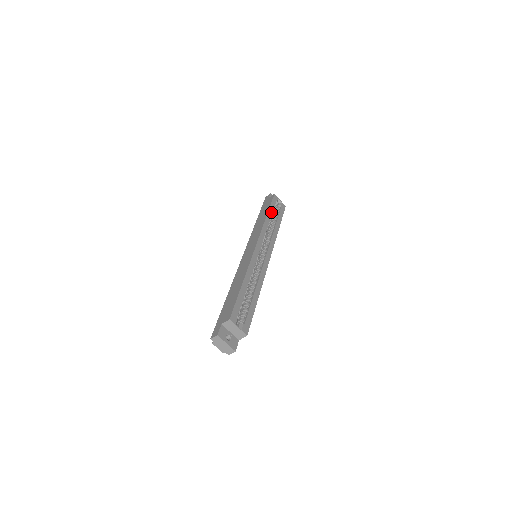
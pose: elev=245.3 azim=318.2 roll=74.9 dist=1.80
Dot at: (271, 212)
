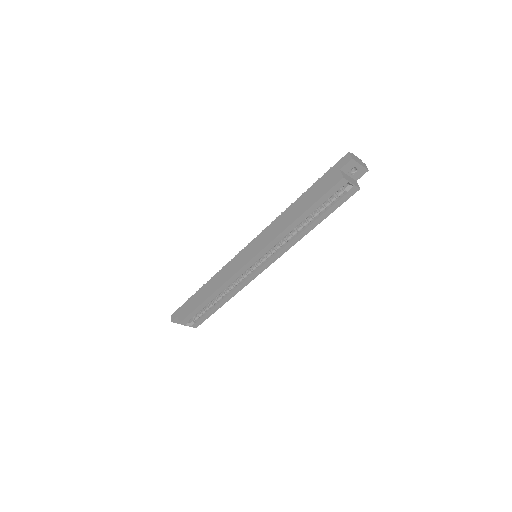
Dot at: (310, 212)
